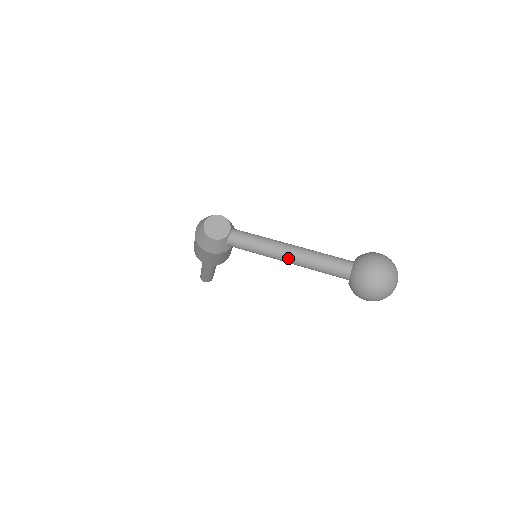
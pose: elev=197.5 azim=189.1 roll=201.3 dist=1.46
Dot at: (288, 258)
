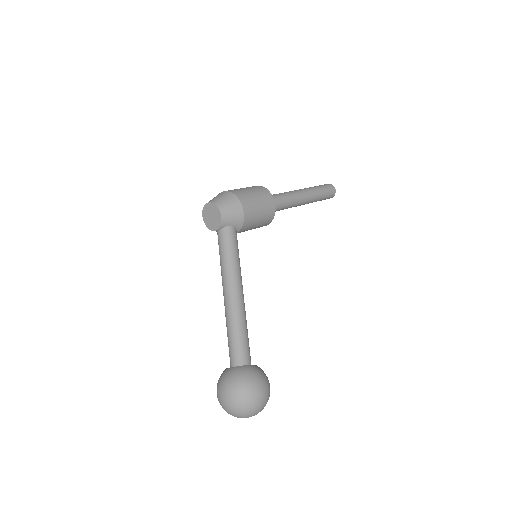
Dot at: (224, 299)
